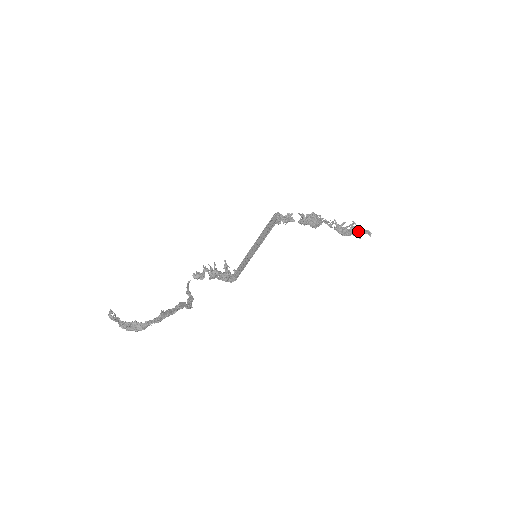
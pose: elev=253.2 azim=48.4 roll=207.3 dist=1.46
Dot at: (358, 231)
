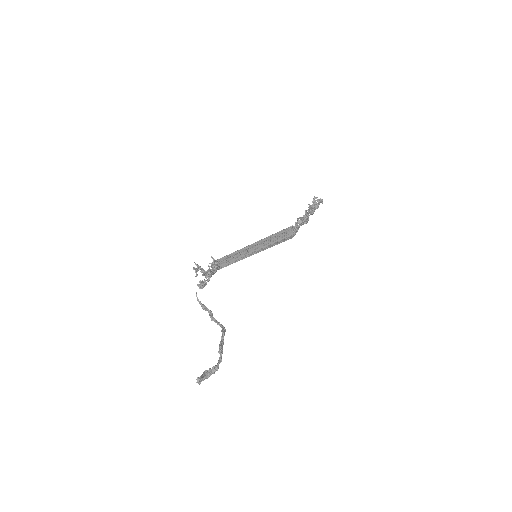
Dot at: (318, 204)
